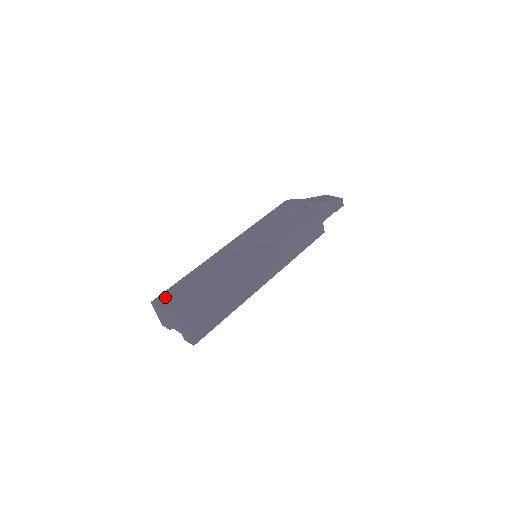
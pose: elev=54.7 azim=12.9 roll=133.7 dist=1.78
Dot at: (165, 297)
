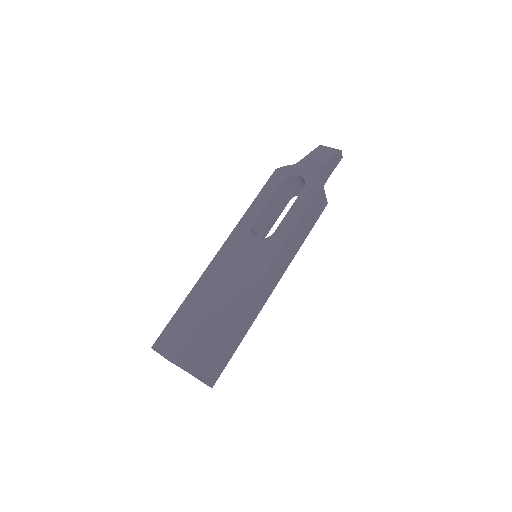
Dot at: (166, 340)
